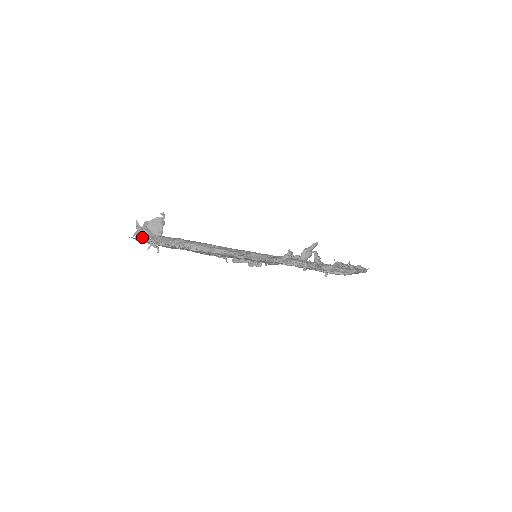
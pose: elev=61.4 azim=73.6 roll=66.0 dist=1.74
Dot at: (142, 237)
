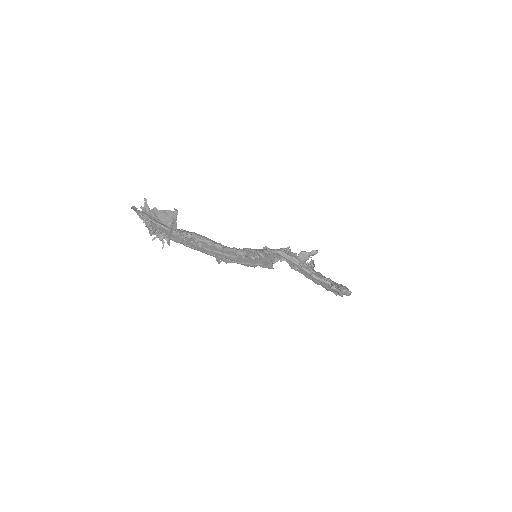
Dot at: (149, 227)
